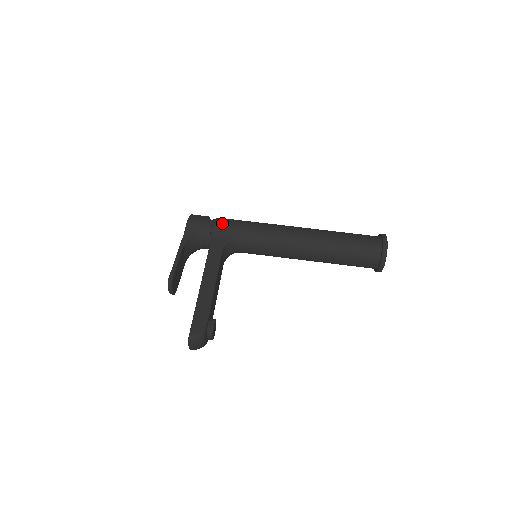
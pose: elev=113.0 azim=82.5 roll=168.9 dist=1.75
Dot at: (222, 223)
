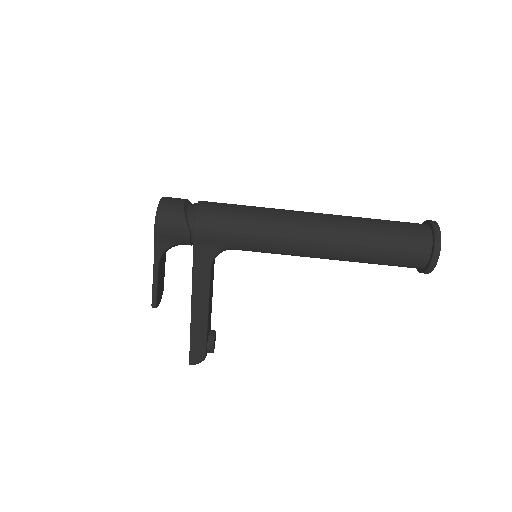
Dot at: (204, 231)
